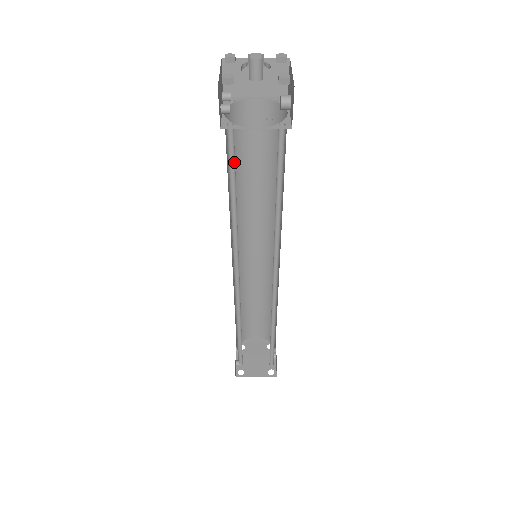
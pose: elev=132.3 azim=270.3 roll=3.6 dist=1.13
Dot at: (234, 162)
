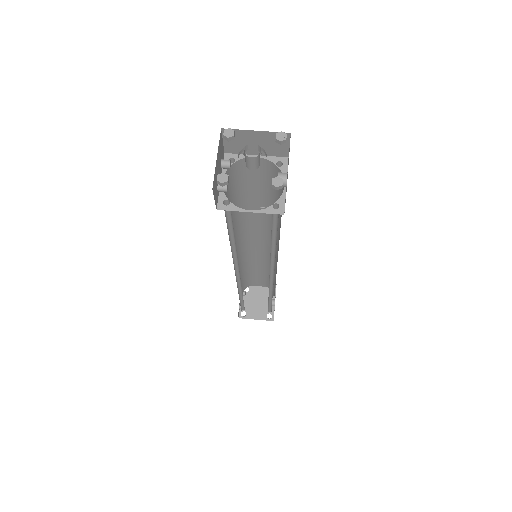
Dot at: occluded
